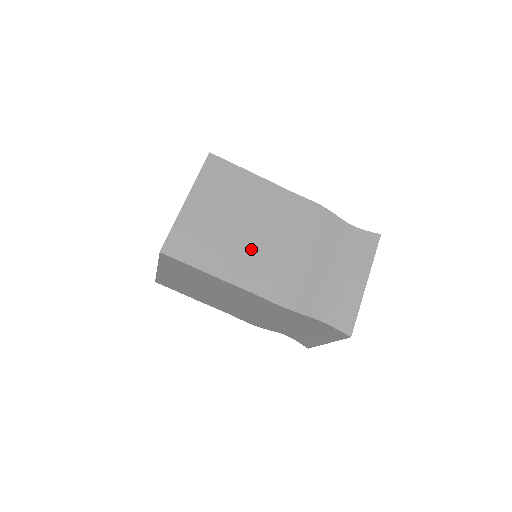
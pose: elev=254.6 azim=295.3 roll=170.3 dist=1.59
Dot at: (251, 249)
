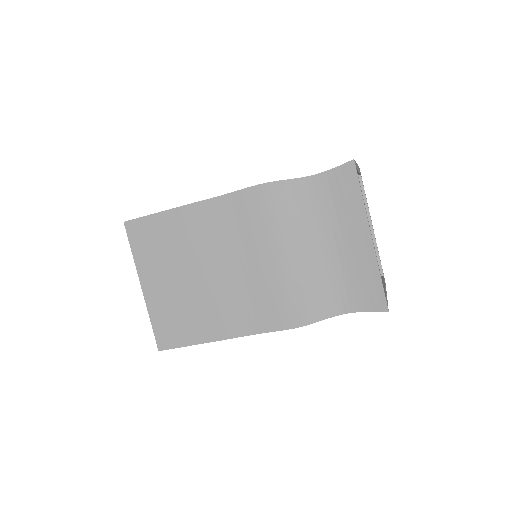
Dot at: (227, 291)
